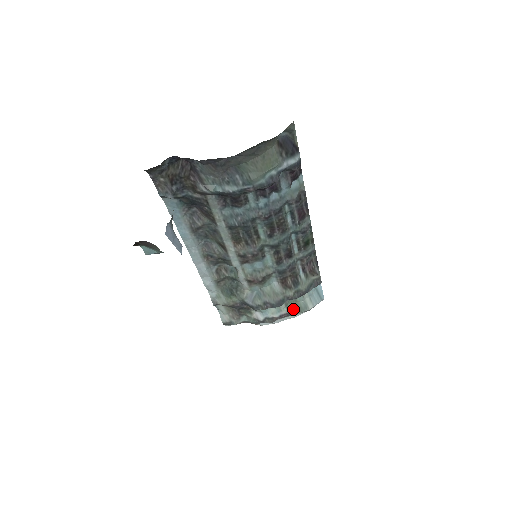
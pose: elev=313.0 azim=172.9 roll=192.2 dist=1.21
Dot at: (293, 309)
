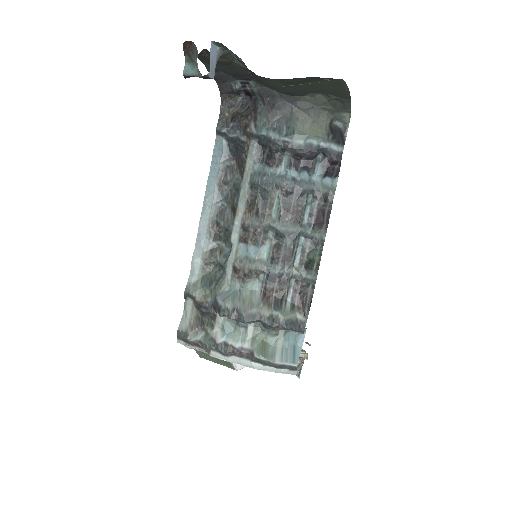
Dot at: (258, 348)
